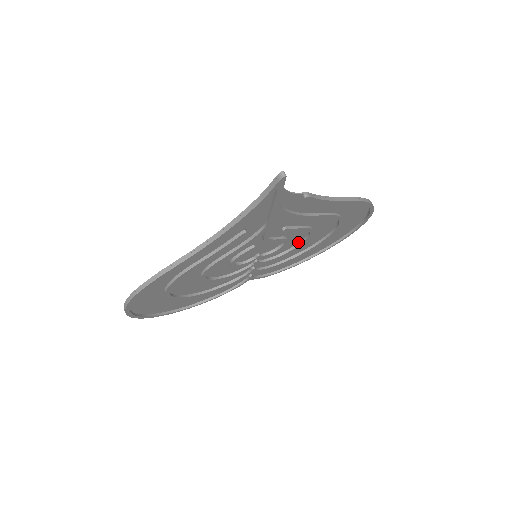
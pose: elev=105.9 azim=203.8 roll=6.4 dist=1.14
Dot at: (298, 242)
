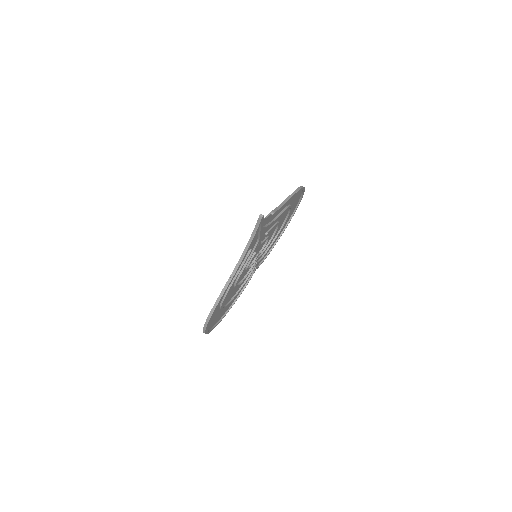
Dot at: (273, 233)
